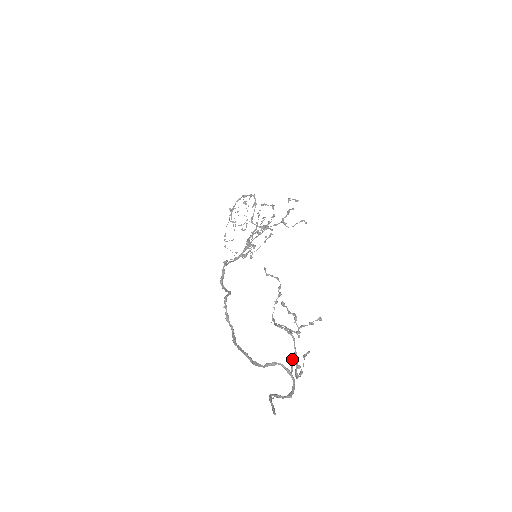
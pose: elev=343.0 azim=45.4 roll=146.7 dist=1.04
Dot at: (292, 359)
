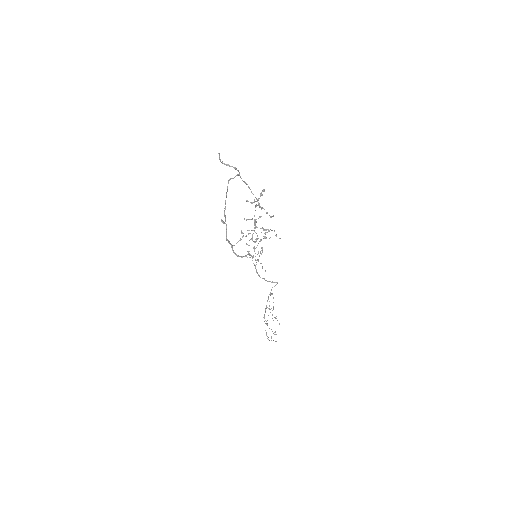
Dot at: (243, 181)
